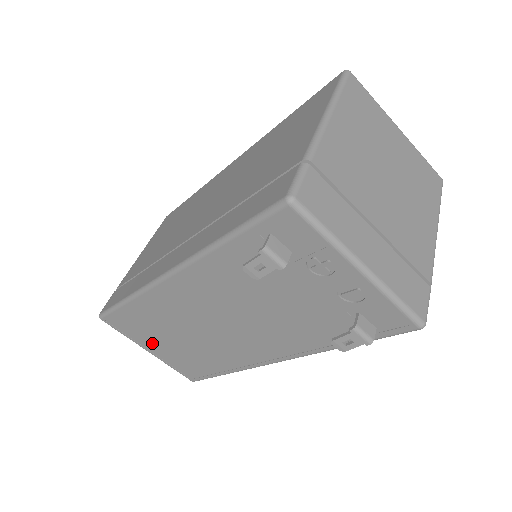
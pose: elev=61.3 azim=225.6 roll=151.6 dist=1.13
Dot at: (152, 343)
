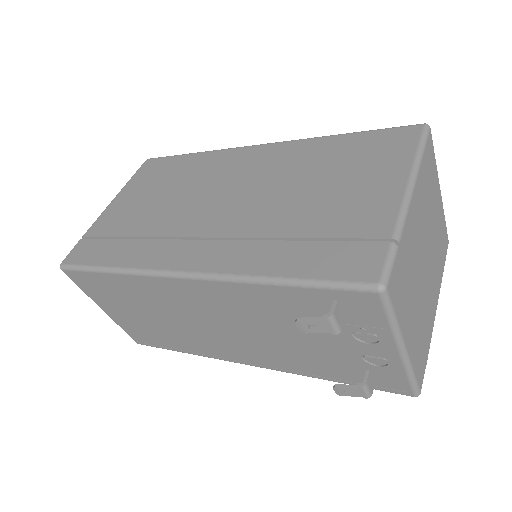
Dot at: (114, 307)
